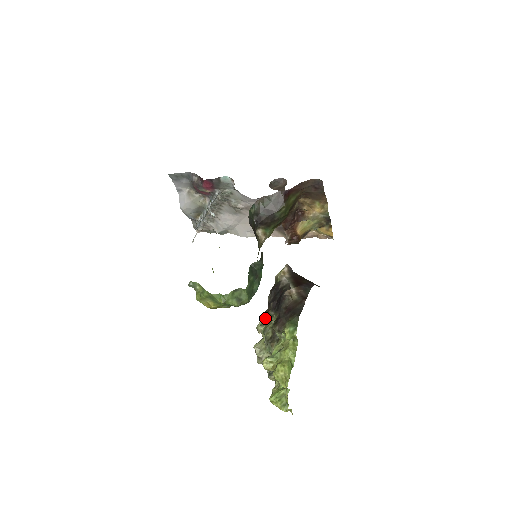
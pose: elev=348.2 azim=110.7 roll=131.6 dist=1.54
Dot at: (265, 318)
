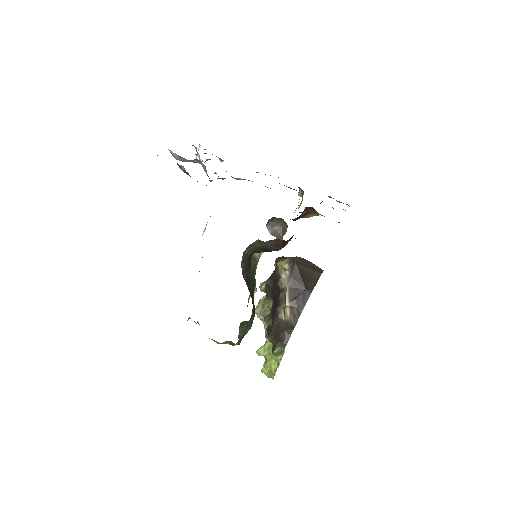
Dot at: occluded
